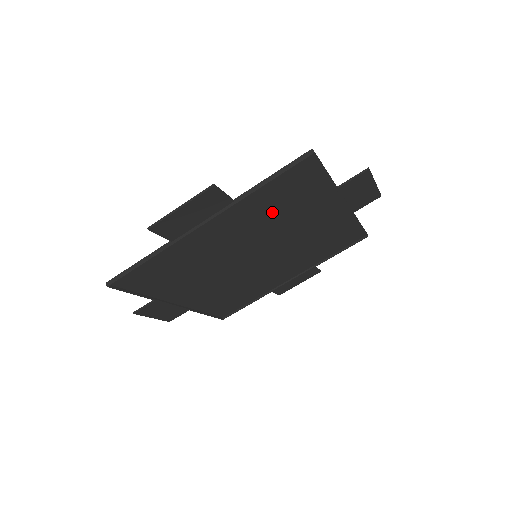
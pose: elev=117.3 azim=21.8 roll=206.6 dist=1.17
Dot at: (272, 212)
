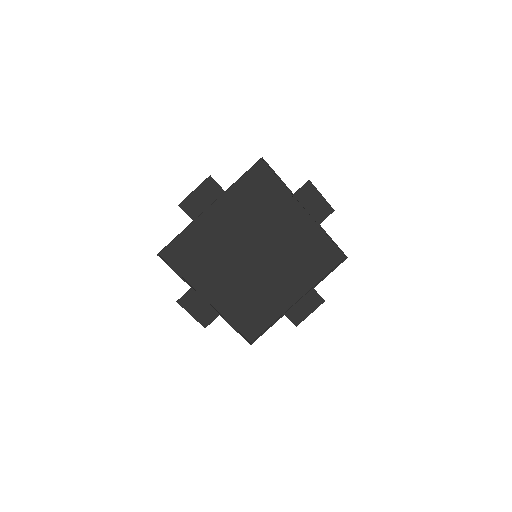
Dot at: (253, 207)
